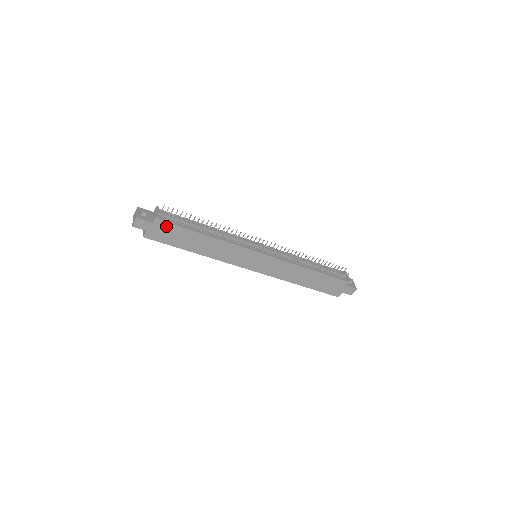
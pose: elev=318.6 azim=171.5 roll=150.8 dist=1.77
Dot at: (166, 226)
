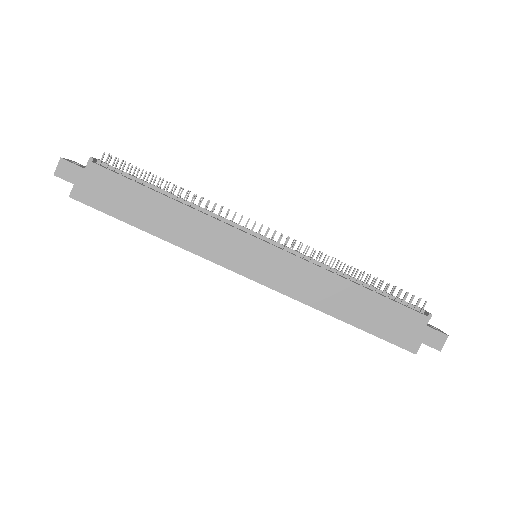
Dot at: (105, 177)
